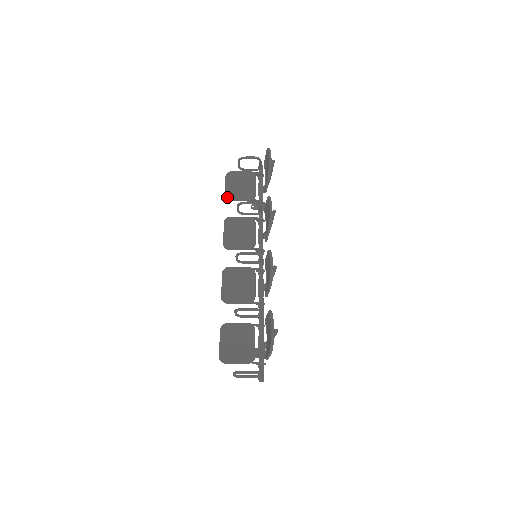
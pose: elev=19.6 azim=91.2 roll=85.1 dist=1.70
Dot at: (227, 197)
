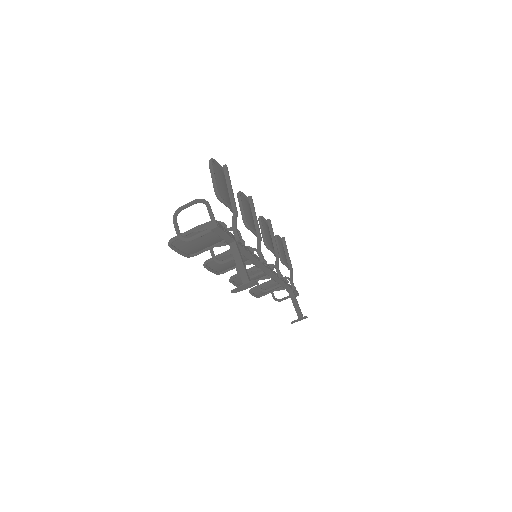
Dot at: (251, 291)
